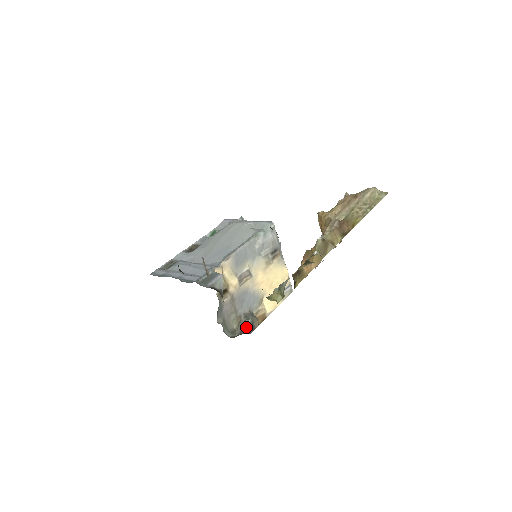
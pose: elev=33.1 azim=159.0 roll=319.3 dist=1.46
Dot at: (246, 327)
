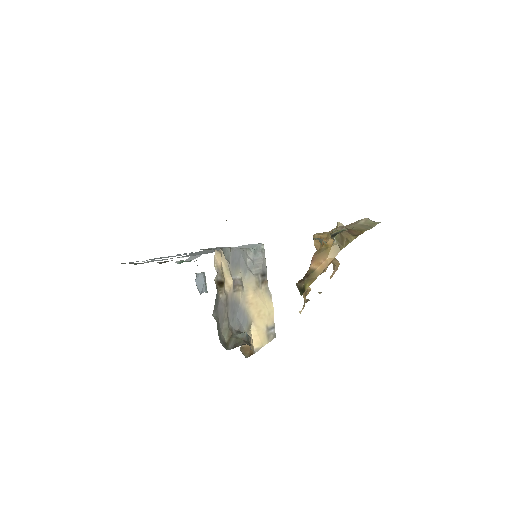
Dot at: (242, 340)
